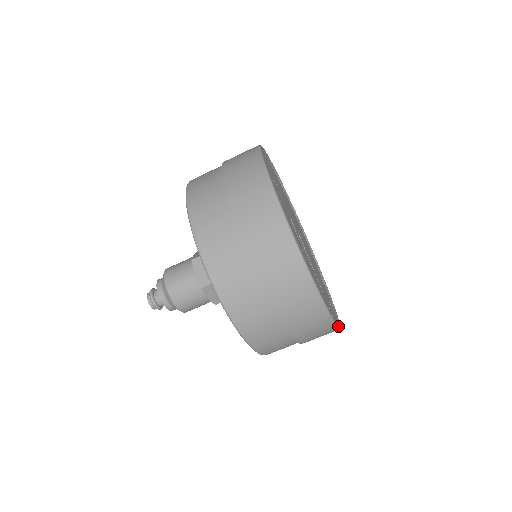
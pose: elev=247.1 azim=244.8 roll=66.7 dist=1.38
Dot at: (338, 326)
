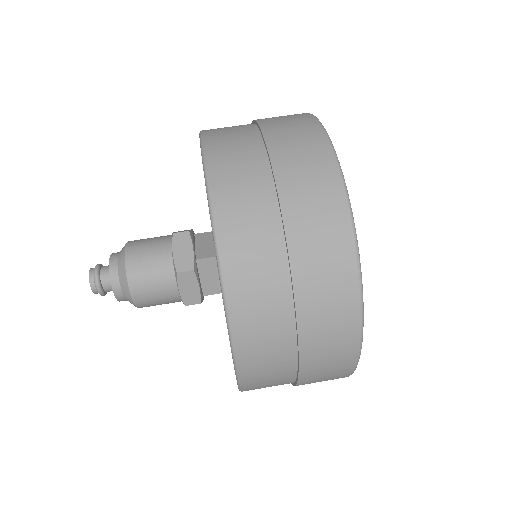
Dot at: occluded
